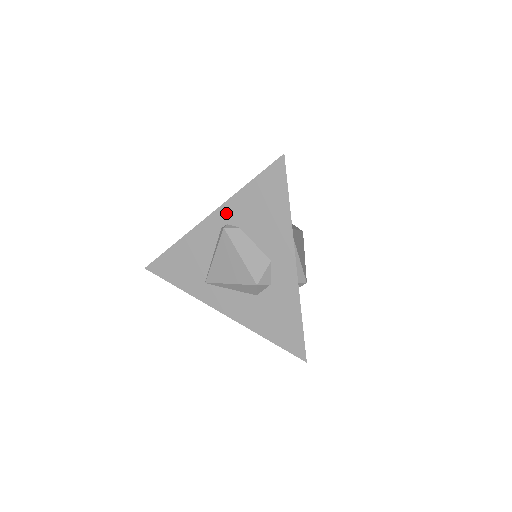
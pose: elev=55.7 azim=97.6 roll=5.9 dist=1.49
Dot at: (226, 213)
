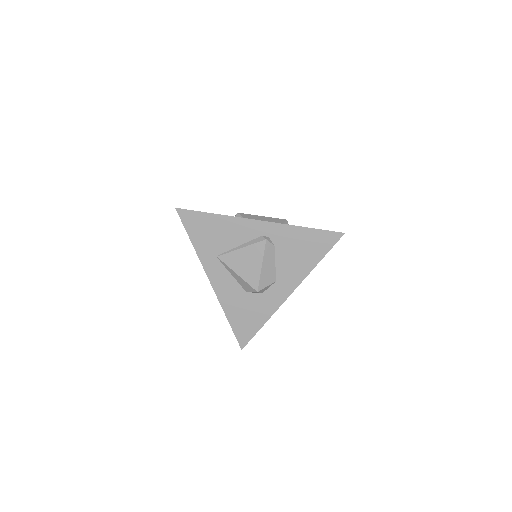
Dot at: (275, 230)
